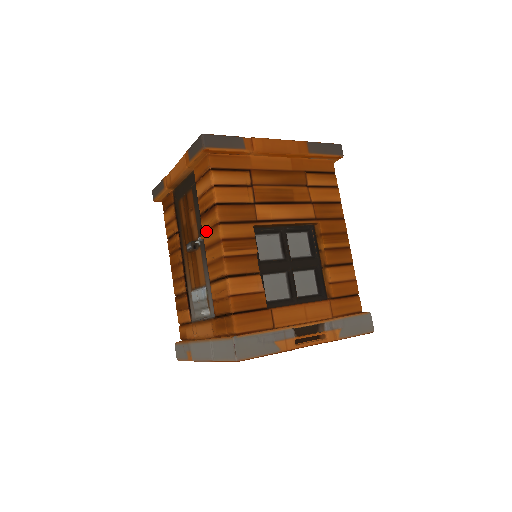
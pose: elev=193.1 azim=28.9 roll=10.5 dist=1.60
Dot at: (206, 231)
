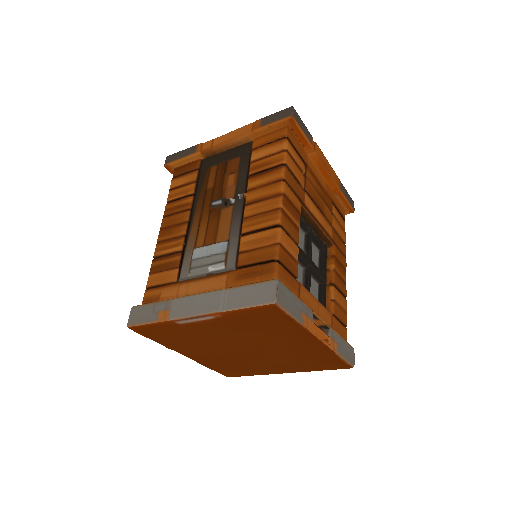
Dot at: (255, 188)
